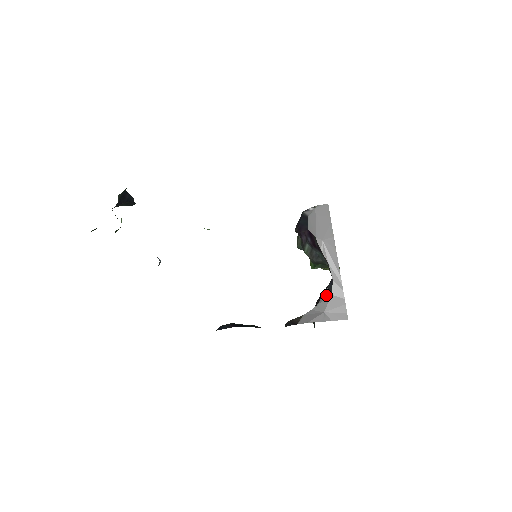
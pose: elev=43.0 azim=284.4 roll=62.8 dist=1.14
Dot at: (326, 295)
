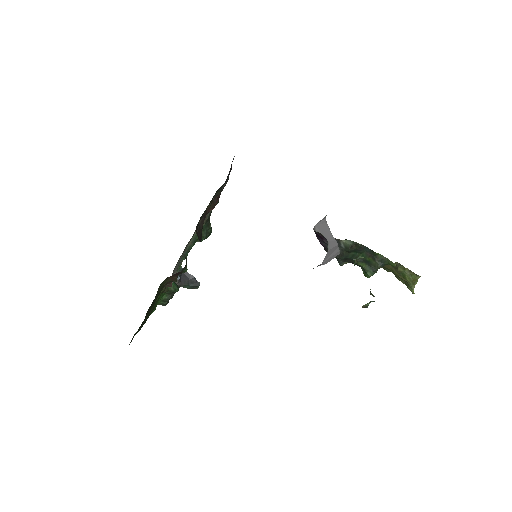
Dot at: occluded
